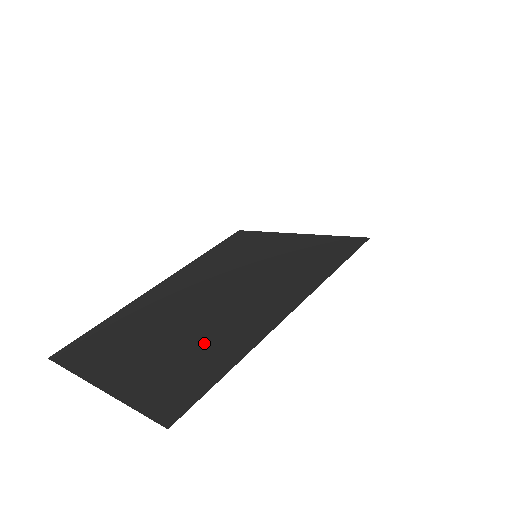
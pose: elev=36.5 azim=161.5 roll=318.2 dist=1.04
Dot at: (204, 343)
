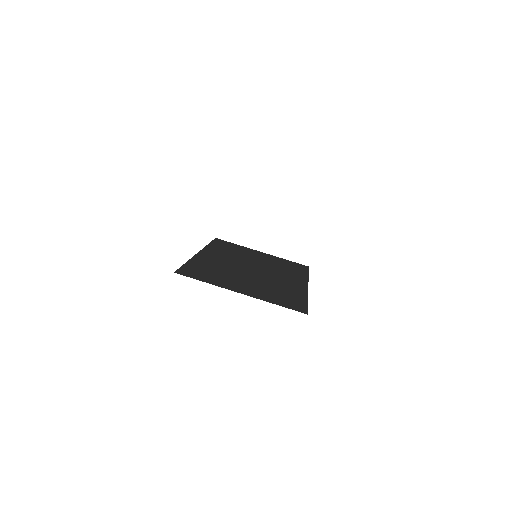
Dot at: (279, 288)
